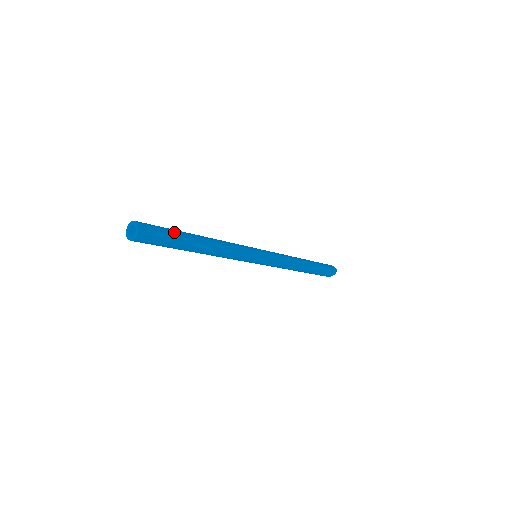
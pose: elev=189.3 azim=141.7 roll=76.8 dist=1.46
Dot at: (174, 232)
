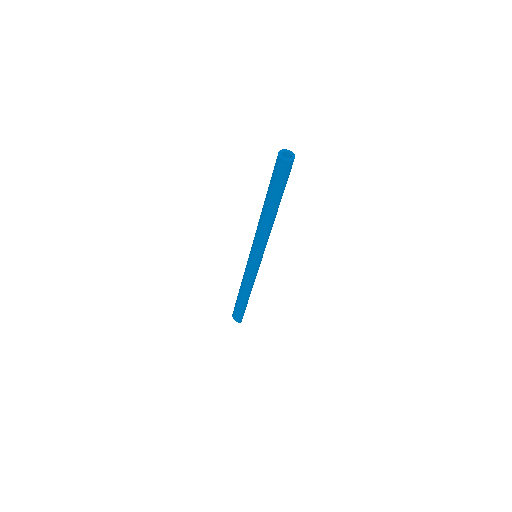
Dot at: occluded
